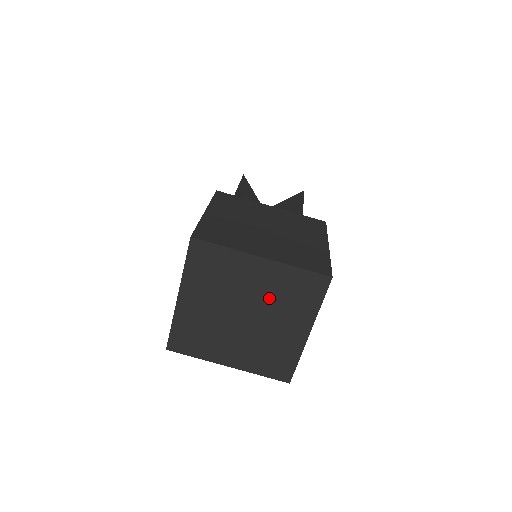
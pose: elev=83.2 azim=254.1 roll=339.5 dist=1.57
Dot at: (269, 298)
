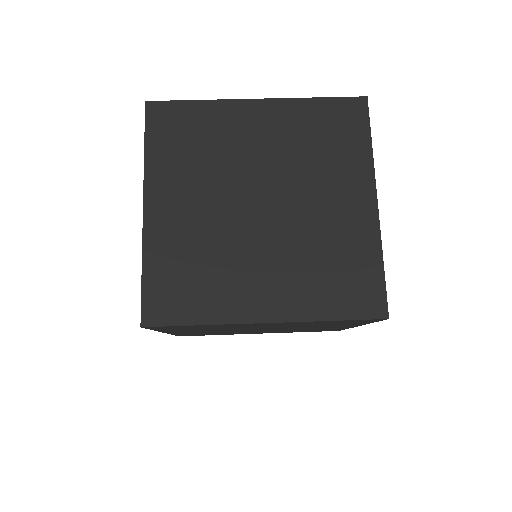
Dot at: (290, 159)
